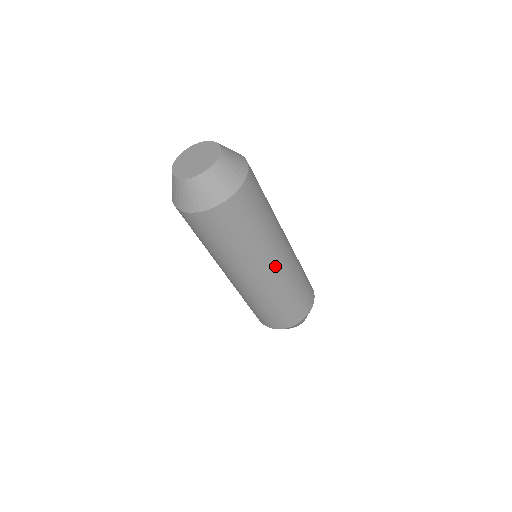
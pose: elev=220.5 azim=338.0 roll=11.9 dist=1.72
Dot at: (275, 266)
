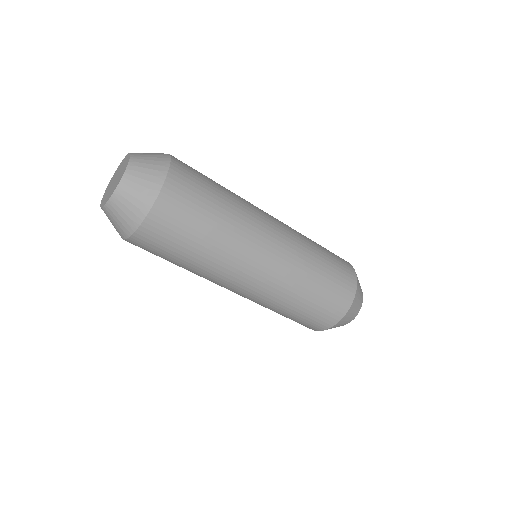
Dot at: (275, 229)
